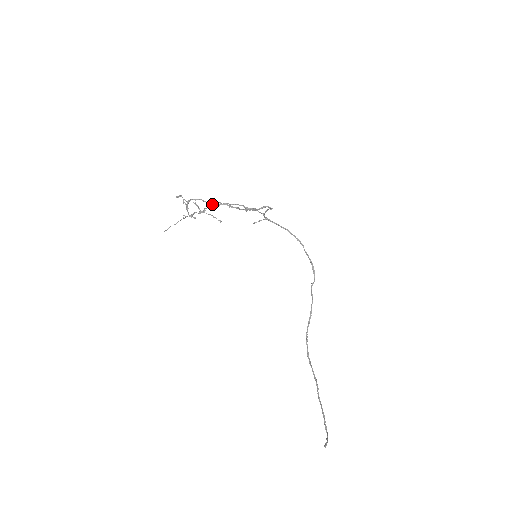
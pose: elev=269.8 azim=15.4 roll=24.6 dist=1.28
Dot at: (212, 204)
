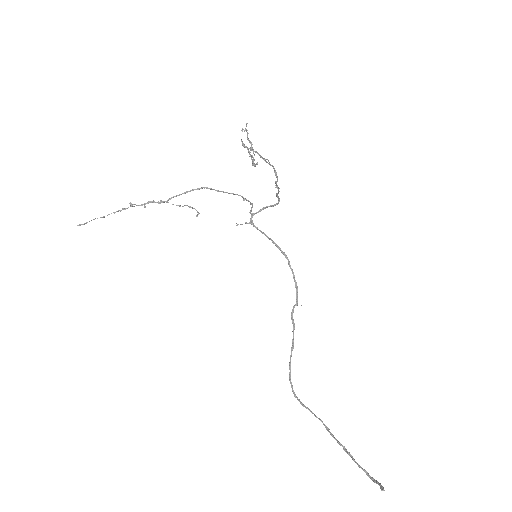
Dot at: occluded
